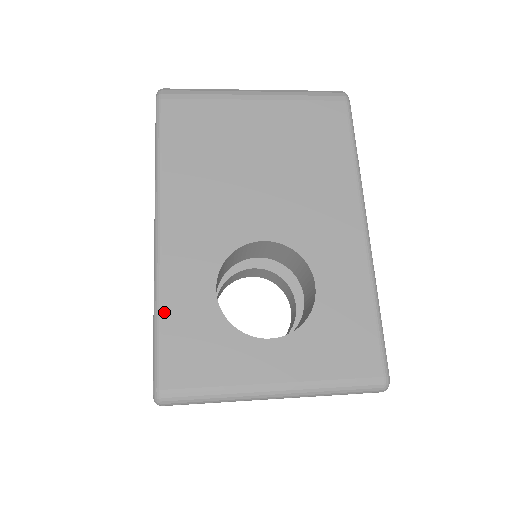
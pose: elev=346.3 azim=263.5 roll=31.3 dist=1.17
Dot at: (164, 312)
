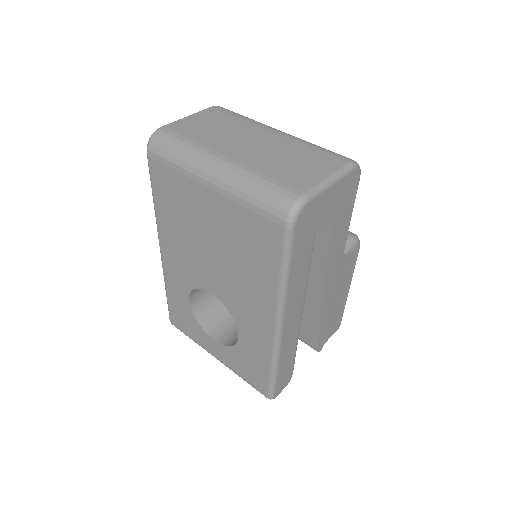
Dot at: (168, 294)
